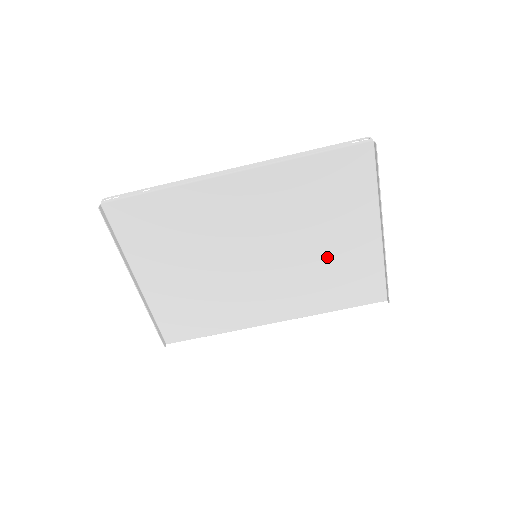
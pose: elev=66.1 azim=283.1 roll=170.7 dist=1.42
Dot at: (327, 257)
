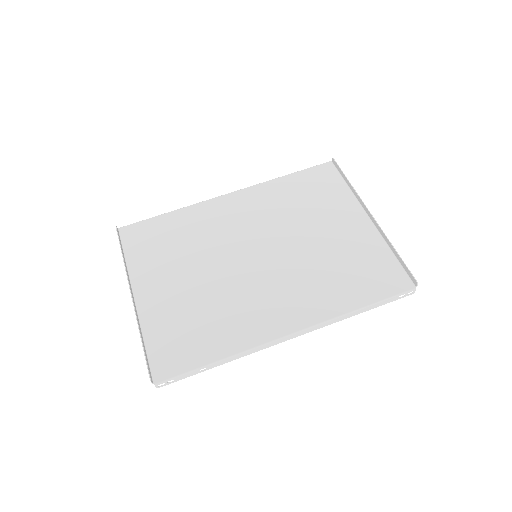
Dot at: (327, 248)
